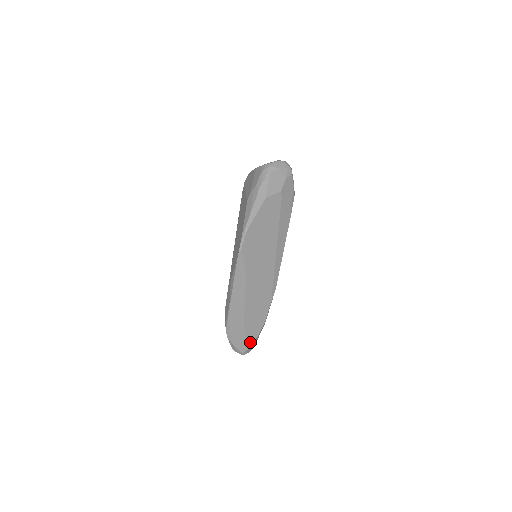
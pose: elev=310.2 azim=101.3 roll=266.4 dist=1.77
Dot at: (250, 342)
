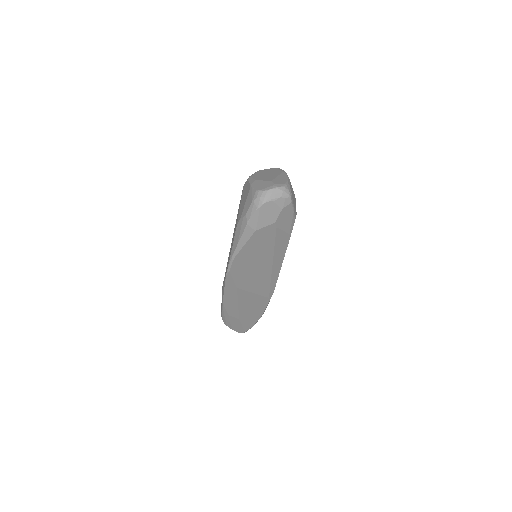
Dot at: (248, 327)
